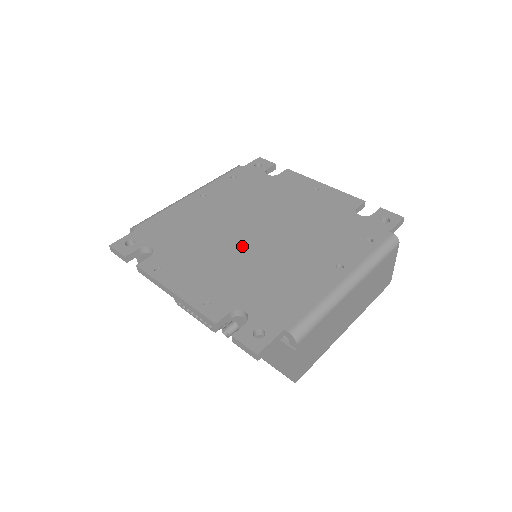
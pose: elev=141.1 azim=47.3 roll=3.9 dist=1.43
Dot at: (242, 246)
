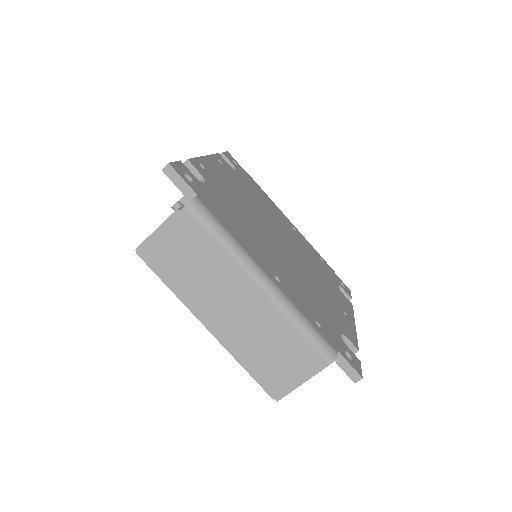
Dot at: (263, 222)
